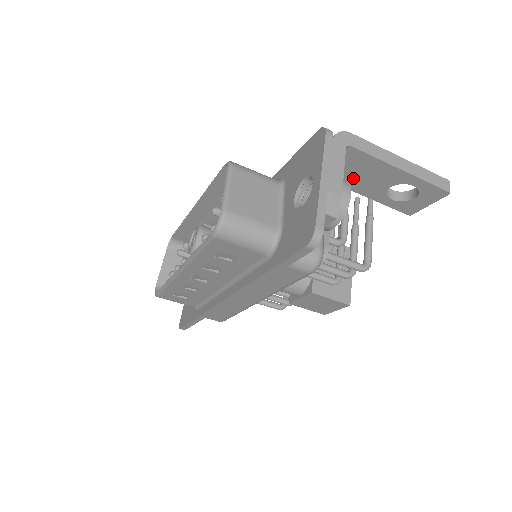
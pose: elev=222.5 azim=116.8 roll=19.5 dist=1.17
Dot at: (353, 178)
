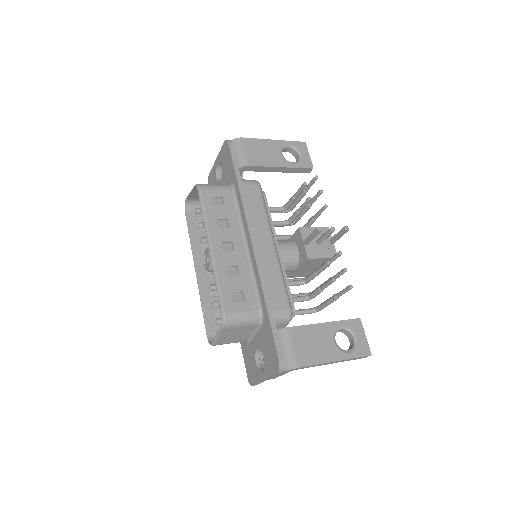
Dot at: occluded
